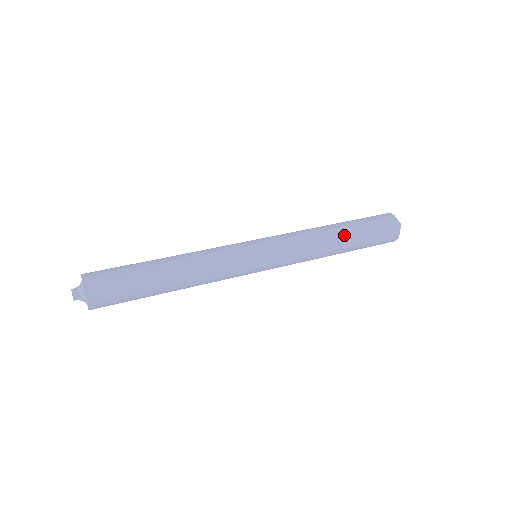
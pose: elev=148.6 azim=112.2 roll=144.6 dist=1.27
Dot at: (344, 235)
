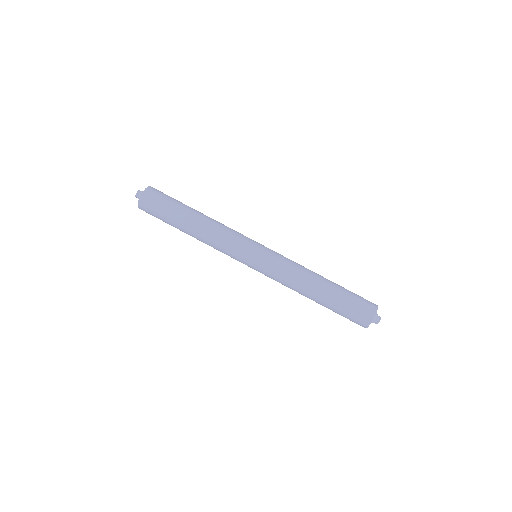
Dot at: (316, 302)
